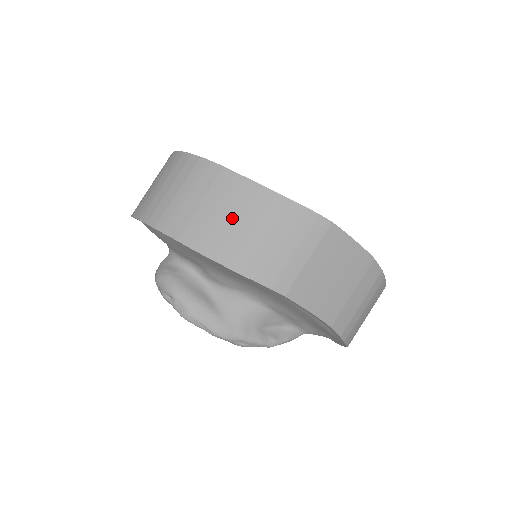
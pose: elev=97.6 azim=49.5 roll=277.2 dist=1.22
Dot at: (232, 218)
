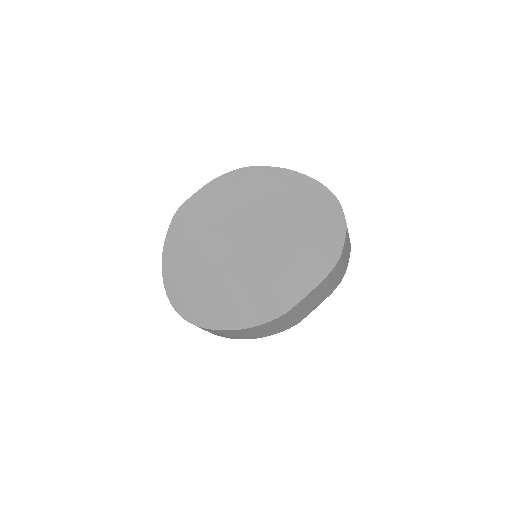
Dot at: (242, 335)
